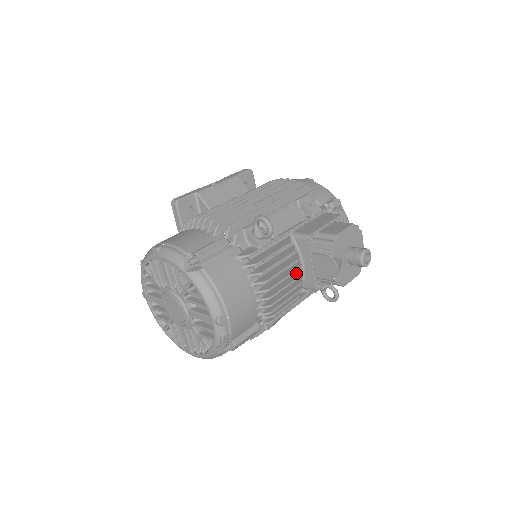
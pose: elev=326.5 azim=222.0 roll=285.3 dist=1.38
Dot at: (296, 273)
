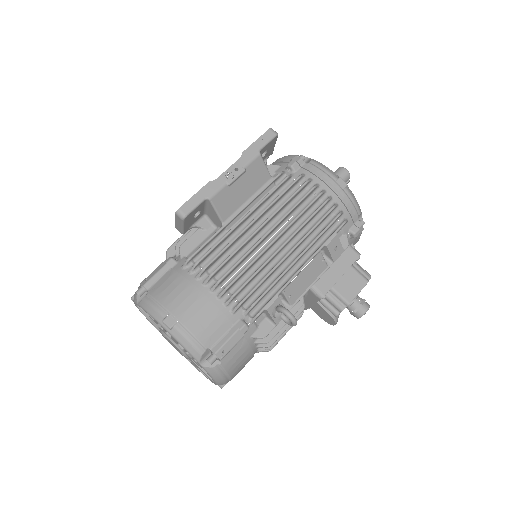
Dot at: occluded
